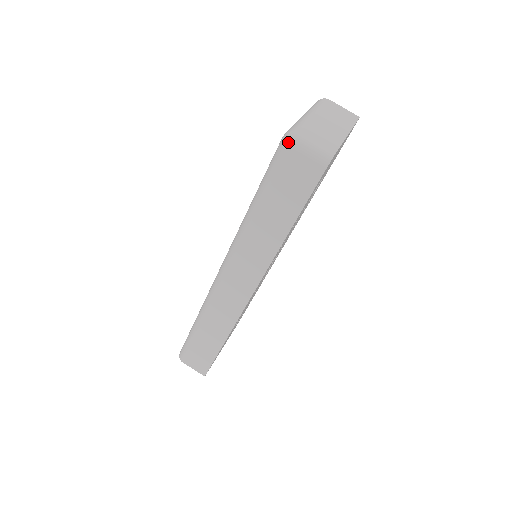
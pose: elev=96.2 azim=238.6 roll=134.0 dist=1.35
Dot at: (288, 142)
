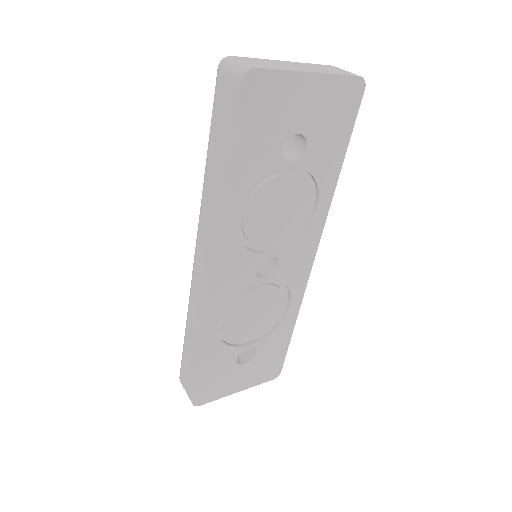
Dot at: (219, 64)
